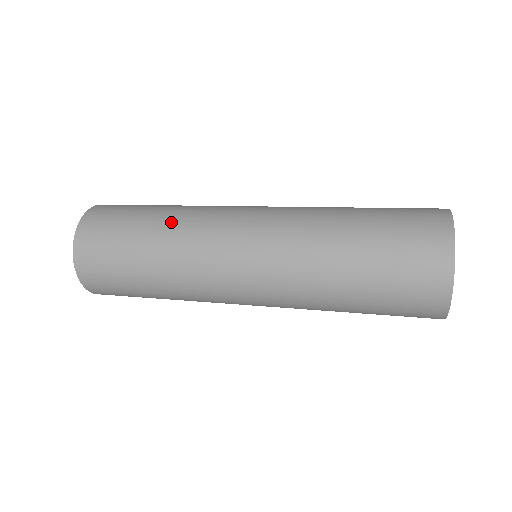
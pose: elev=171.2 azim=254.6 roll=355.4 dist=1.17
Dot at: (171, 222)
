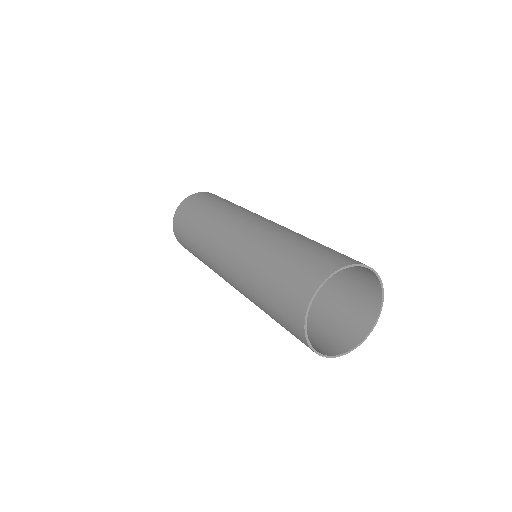
Dot at: (198, 246)
